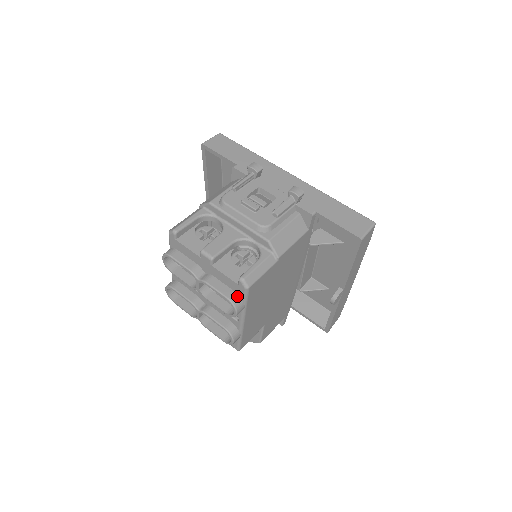
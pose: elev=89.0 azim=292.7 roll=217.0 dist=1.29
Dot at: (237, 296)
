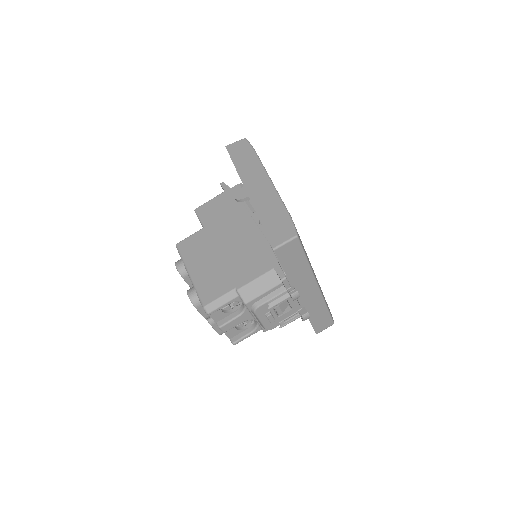
Dot at: occluded
